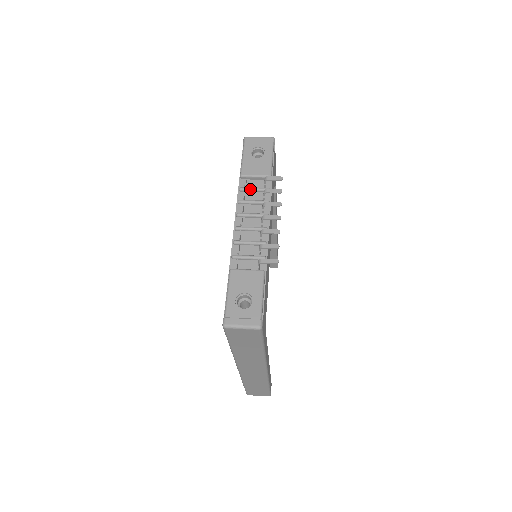
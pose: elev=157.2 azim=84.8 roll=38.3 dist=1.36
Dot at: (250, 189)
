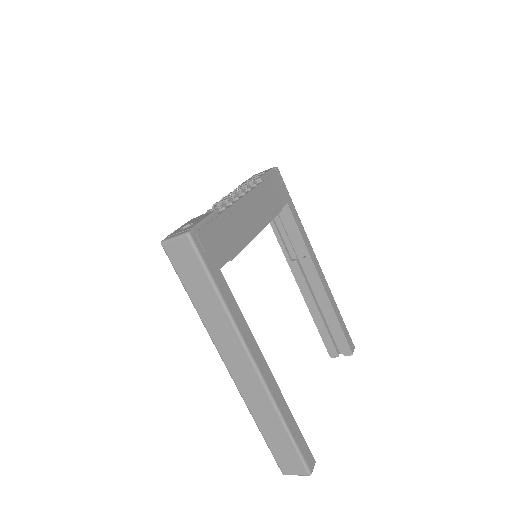
Dot at: occluded
